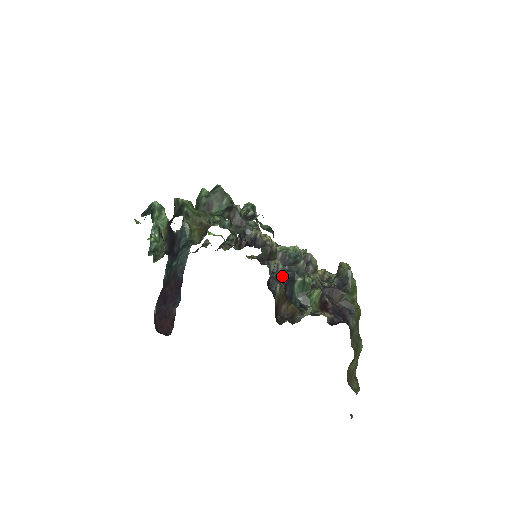
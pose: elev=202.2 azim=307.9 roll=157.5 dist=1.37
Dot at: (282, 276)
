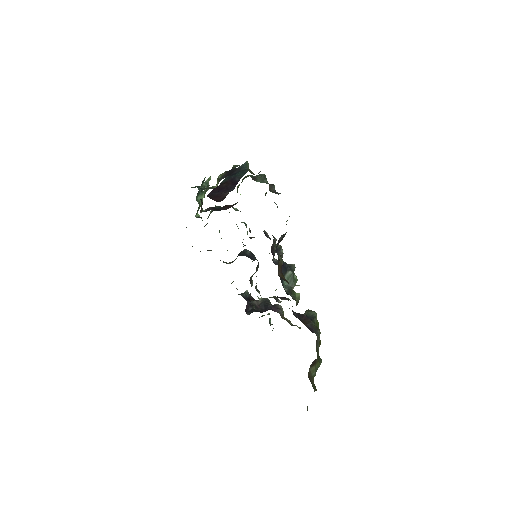
Dot at: occluded
